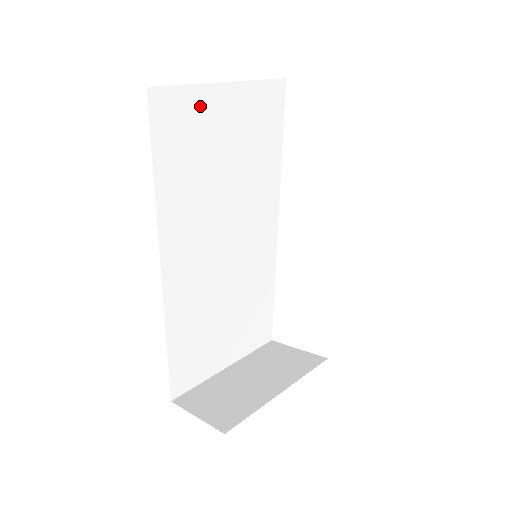
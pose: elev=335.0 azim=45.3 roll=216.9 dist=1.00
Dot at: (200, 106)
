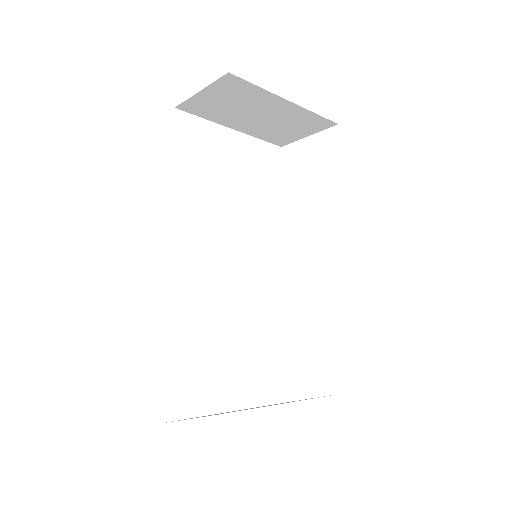
Dot at: (213, 137)
